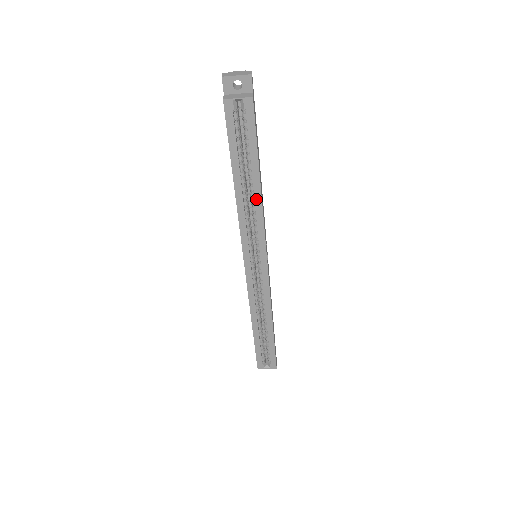
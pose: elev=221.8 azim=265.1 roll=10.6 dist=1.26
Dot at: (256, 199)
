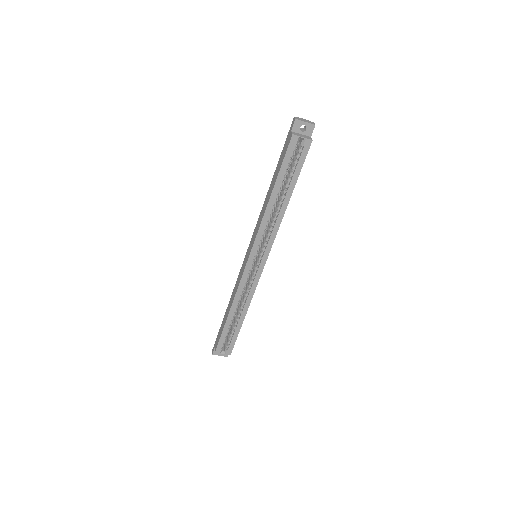
Dot at: (281, 212)
